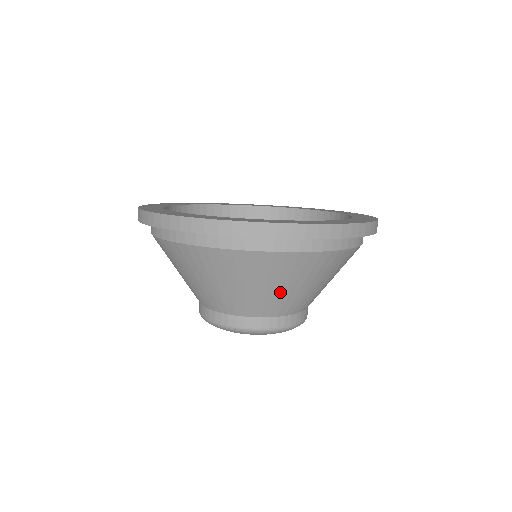
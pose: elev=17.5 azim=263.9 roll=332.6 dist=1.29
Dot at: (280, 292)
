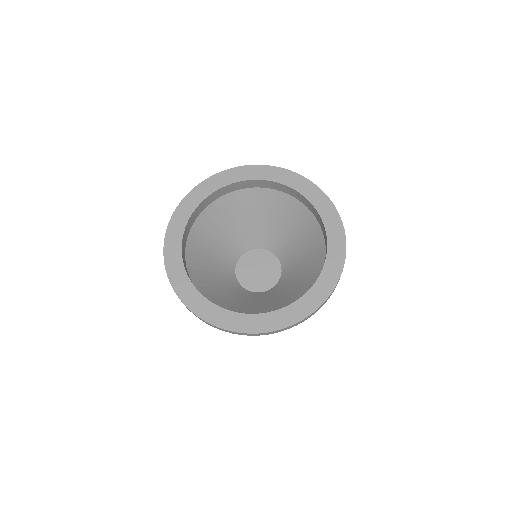
Dot at: occluded
